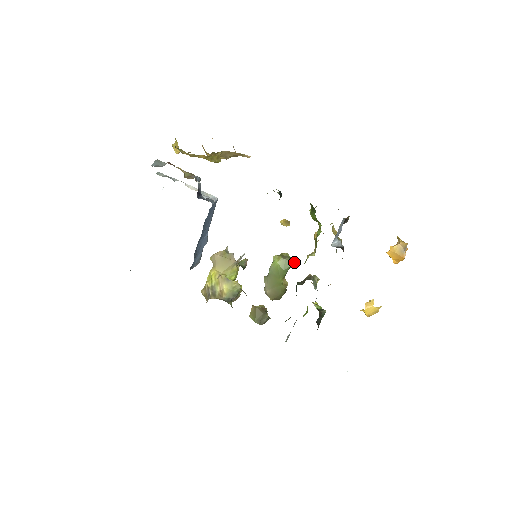
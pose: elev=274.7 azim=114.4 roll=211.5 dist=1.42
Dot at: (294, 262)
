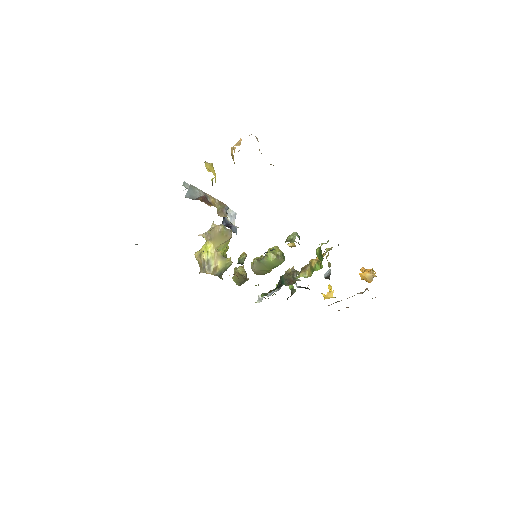
Dot at: (284, 259)
